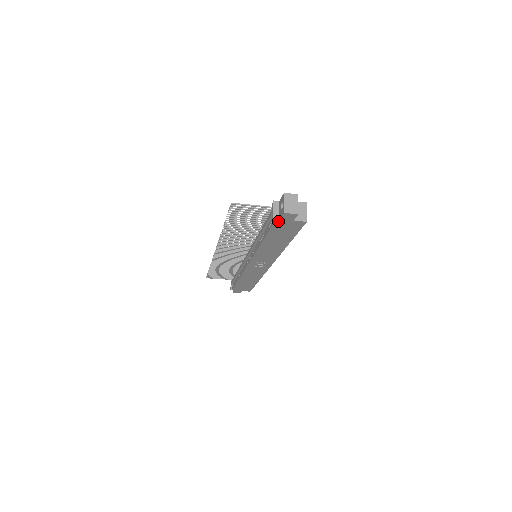
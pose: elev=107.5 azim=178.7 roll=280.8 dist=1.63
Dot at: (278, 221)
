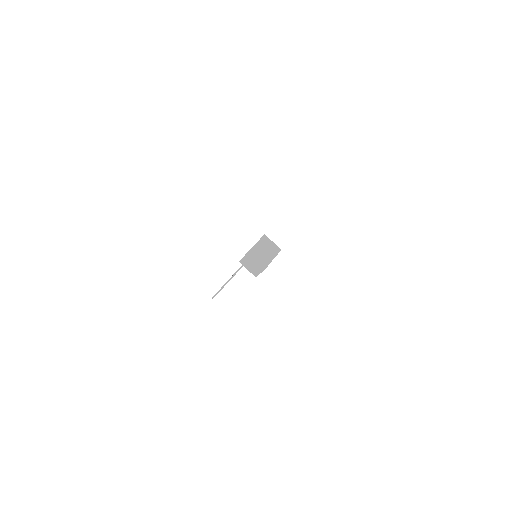
Dot at: occluded
